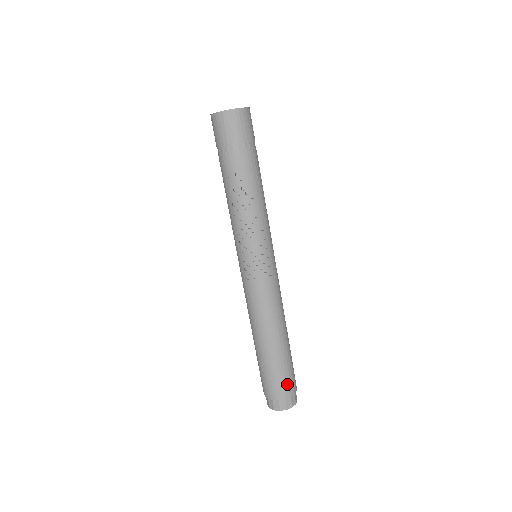
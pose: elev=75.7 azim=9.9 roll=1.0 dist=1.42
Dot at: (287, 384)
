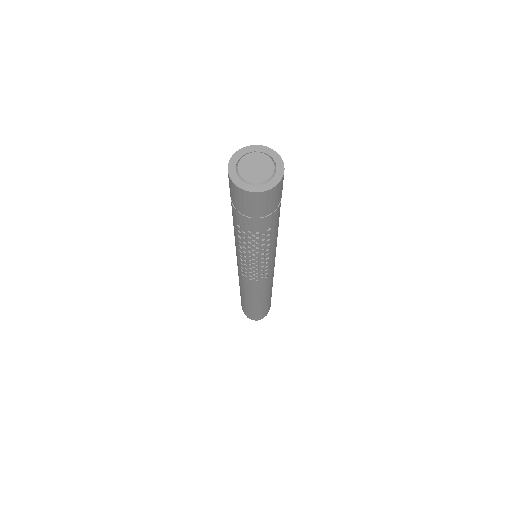
Dot at: (262, 314)
